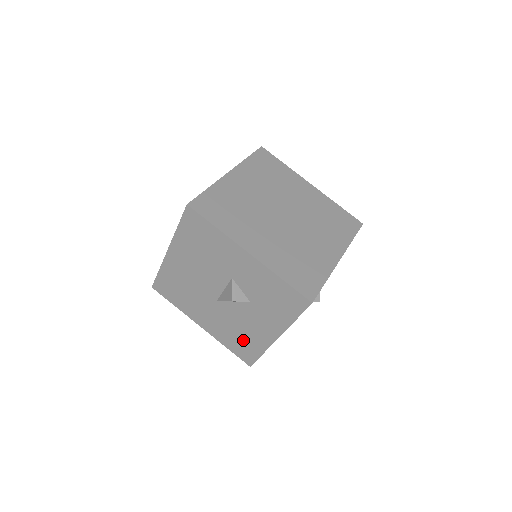
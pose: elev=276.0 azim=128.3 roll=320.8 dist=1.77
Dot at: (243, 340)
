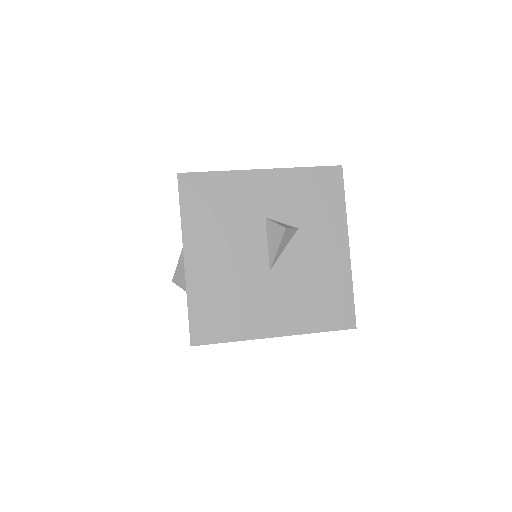
Dot at: (325, 294)
